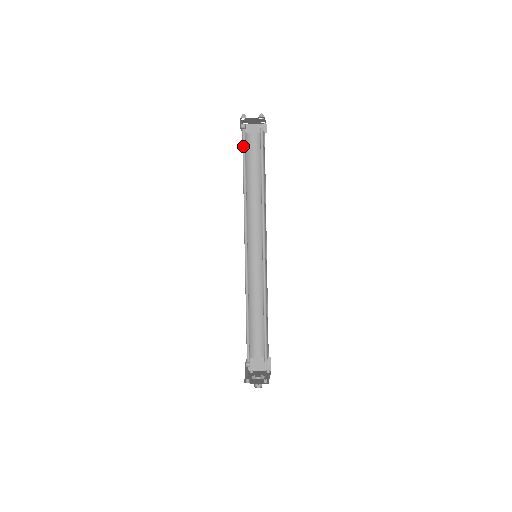
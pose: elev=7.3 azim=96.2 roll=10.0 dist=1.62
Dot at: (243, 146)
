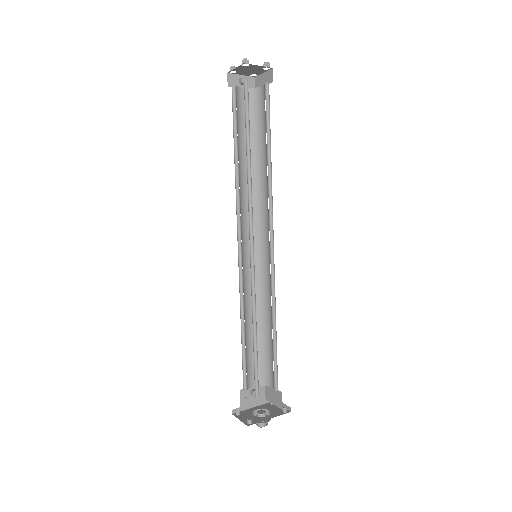
Dot at: (235, 109)
